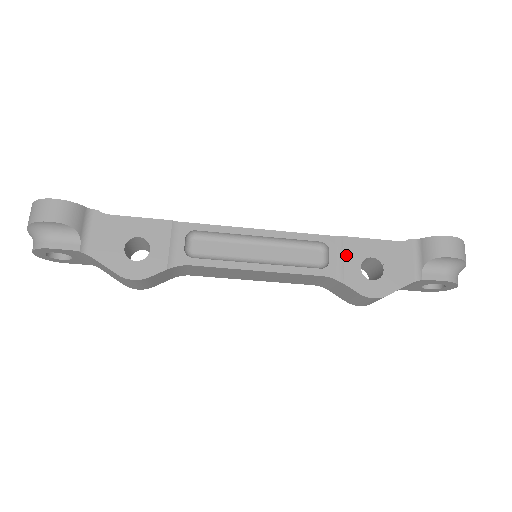
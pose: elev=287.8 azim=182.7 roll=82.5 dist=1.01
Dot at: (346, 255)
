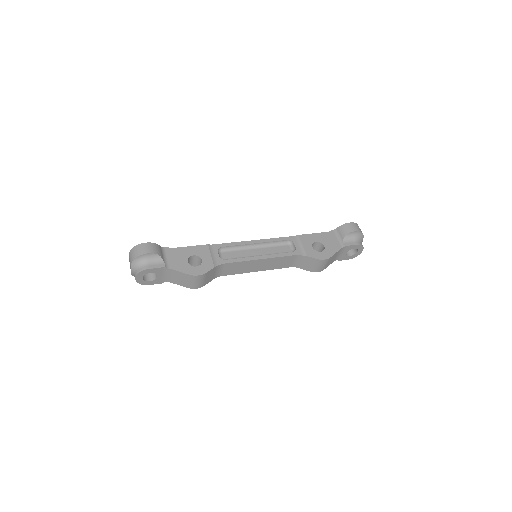
Dot at: (303, 243)
